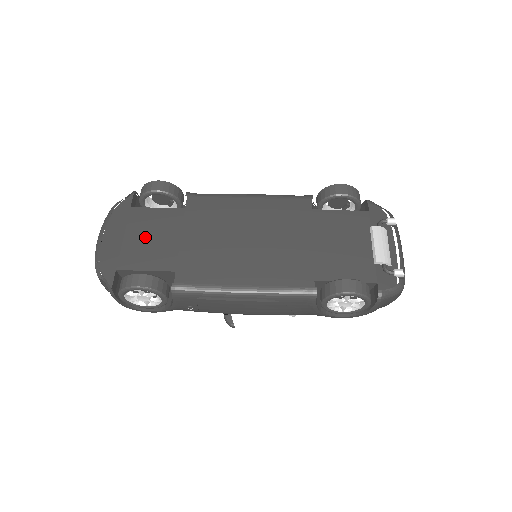
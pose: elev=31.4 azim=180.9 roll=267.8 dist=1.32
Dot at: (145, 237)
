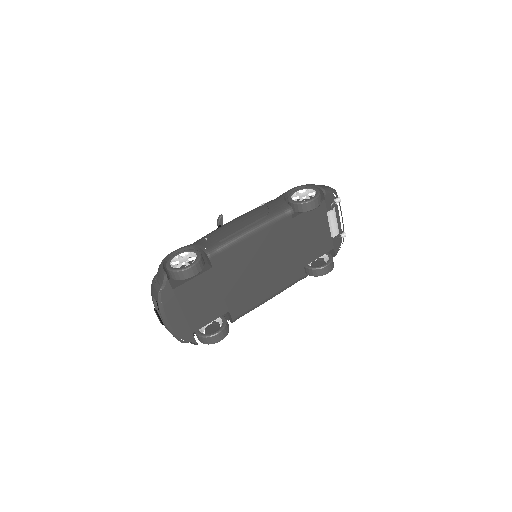
Dot at: (197, 304)
